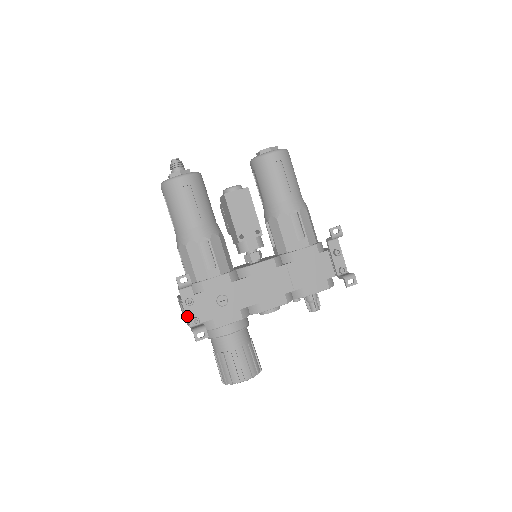
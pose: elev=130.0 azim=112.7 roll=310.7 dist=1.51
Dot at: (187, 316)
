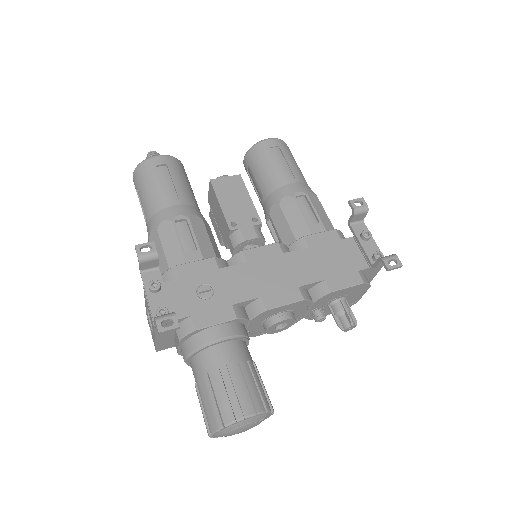
Dot at: (150, 307)
